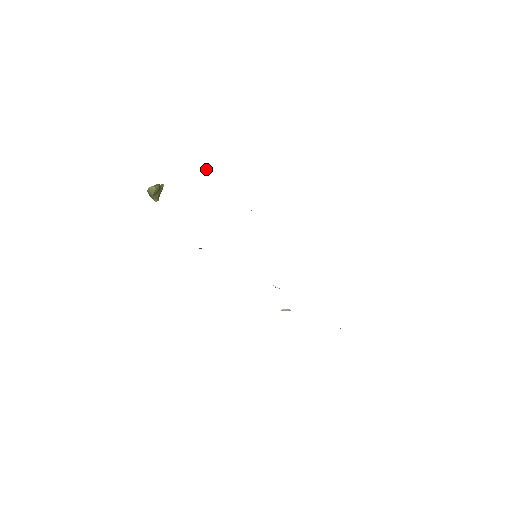
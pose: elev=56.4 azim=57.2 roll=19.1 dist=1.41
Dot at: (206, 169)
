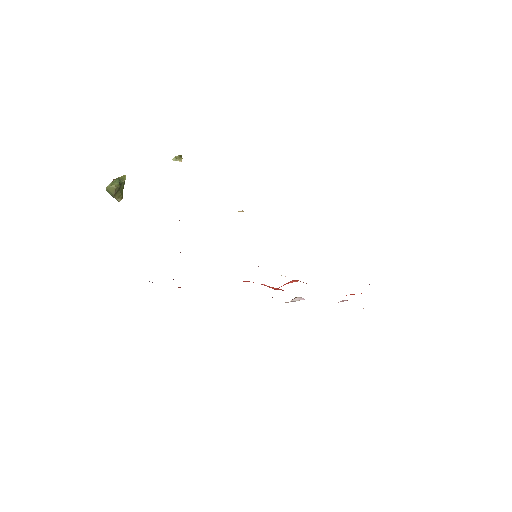
Dot at: (174, 160)
